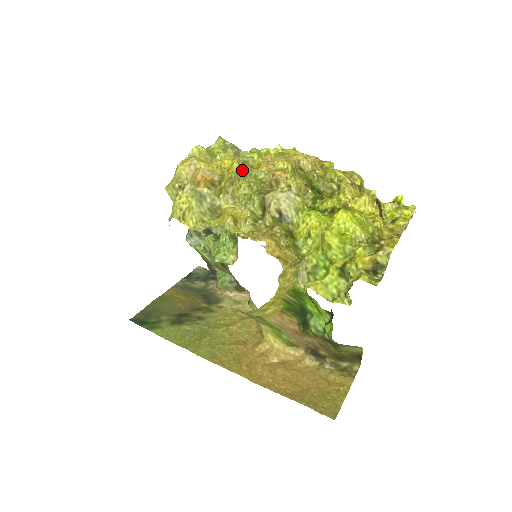
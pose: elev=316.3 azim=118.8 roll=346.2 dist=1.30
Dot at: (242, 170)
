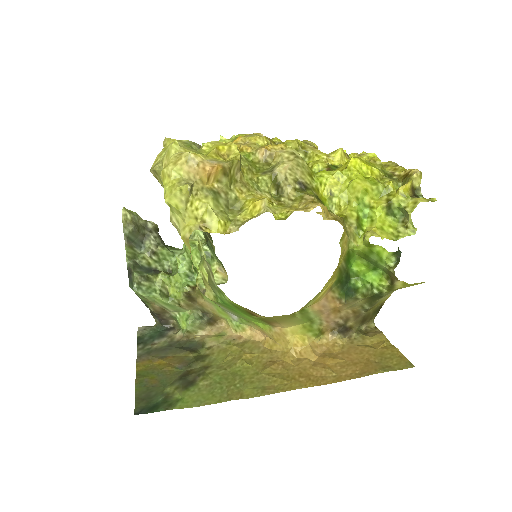
Dot at: occluded
